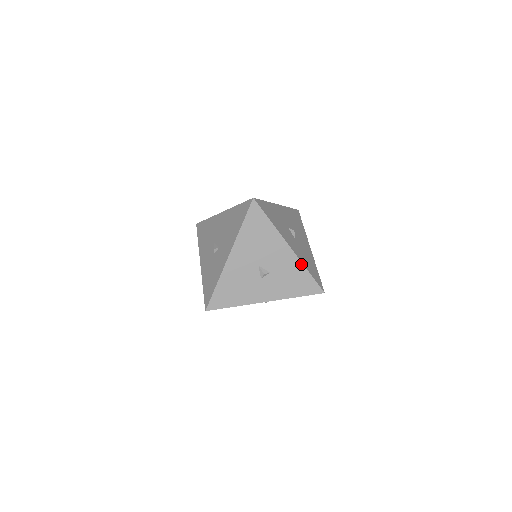
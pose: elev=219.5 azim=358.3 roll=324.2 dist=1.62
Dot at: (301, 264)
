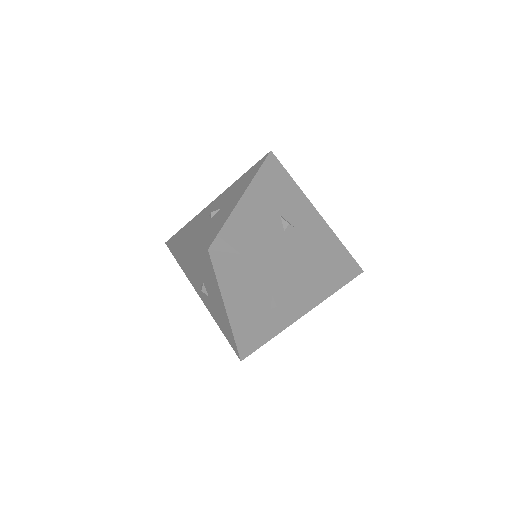
Dot at: (330, 230)
